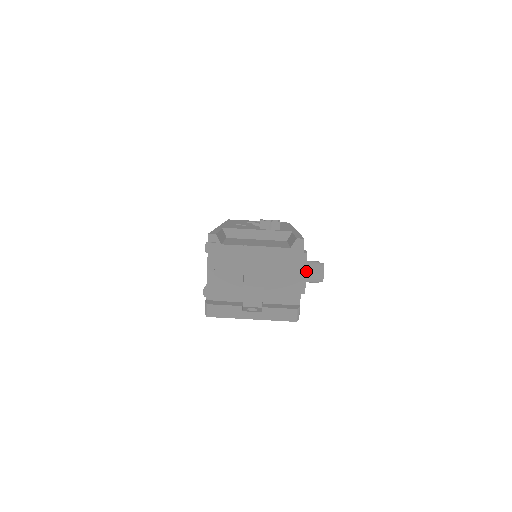
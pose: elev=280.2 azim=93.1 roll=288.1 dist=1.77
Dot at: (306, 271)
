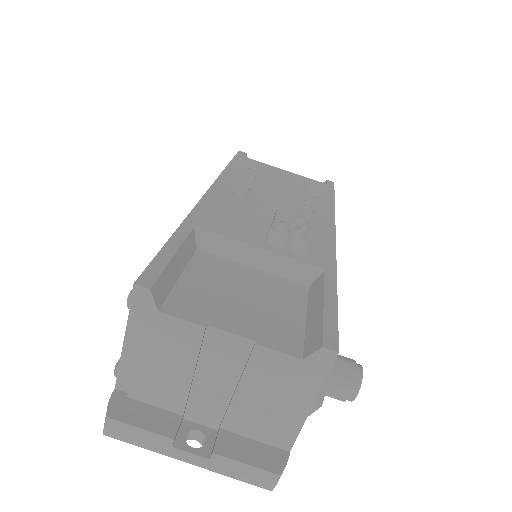
Dot at: (322, 396)
